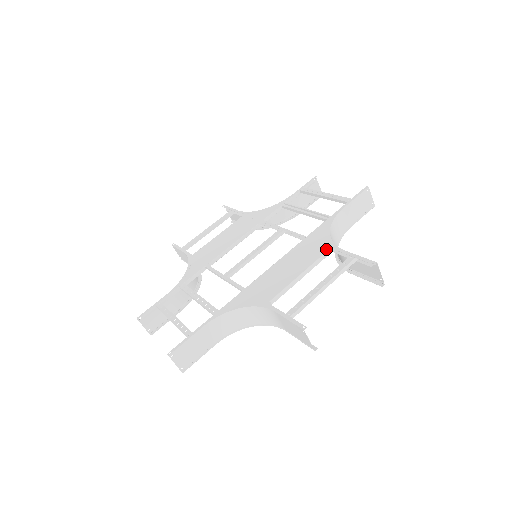
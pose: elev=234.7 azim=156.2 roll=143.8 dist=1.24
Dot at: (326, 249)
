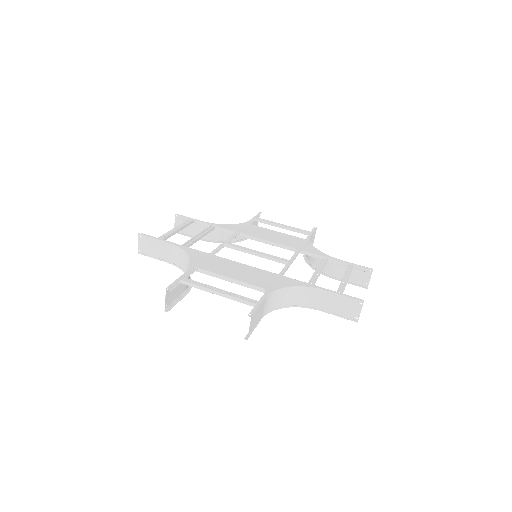
Dot at: (265, 287)
